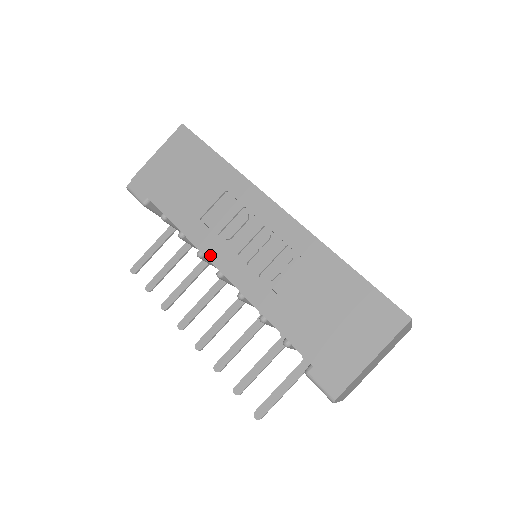
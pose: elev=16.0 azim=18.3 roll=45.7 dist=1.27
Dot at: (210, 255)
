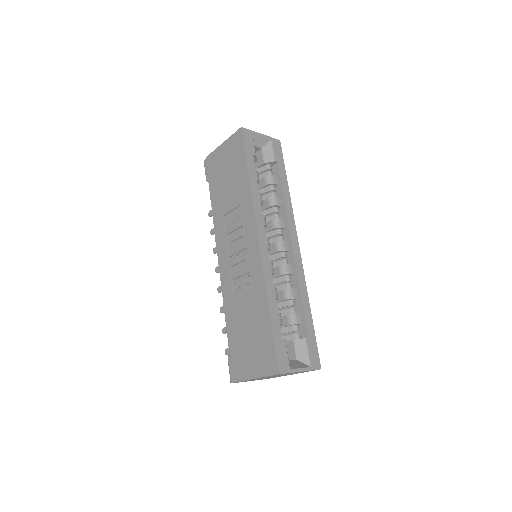
Dot at: (218, 247)
